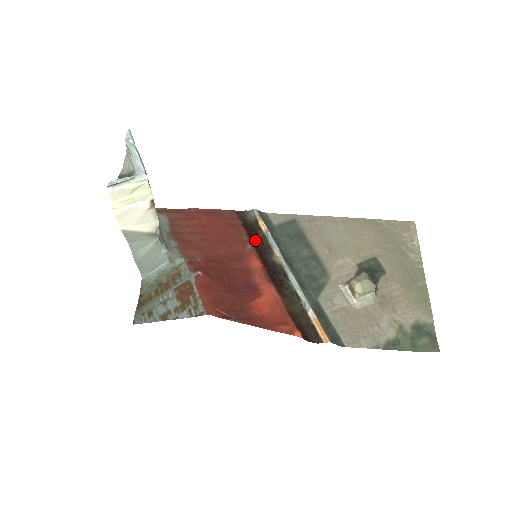
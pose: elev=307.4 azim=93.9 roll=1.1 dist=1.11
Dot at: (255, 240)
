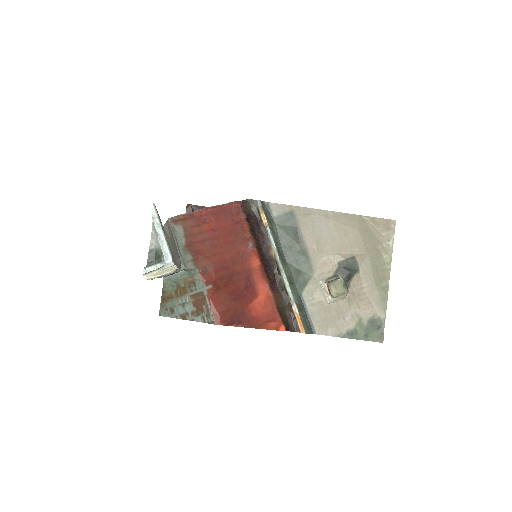
Dot at: (256, 234)
